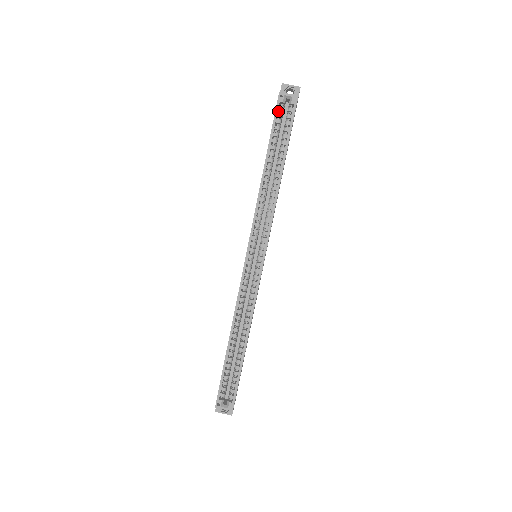
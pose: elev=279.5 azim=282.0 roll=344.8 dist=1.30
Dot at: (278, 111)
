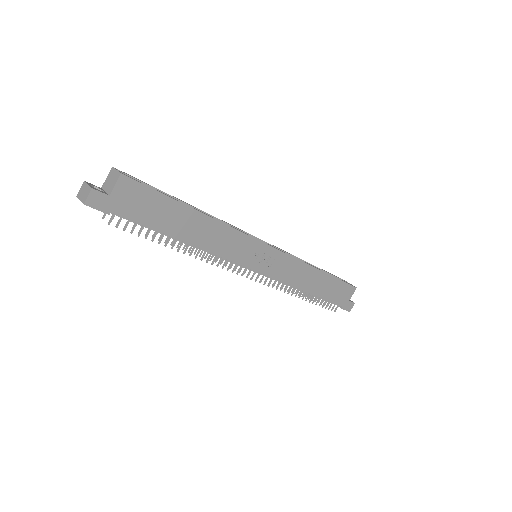
Dot at: occluded
